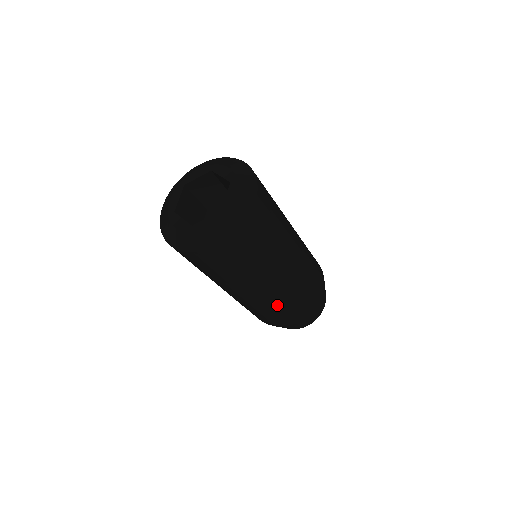
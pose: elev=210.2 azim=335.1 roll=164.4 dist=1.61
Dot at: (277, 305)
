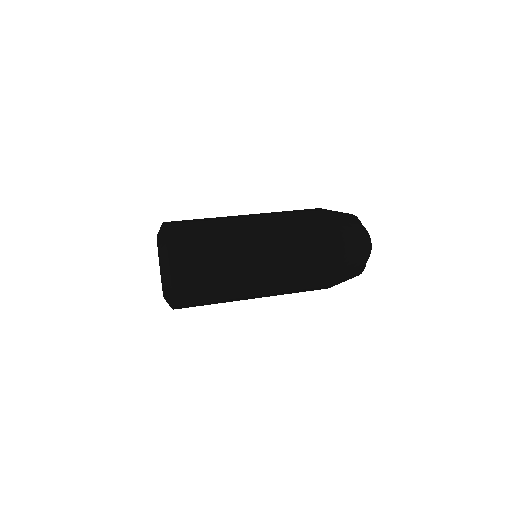
Dot at: occluded
